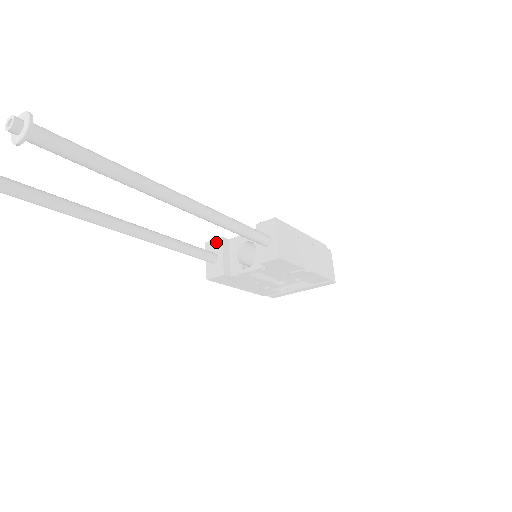
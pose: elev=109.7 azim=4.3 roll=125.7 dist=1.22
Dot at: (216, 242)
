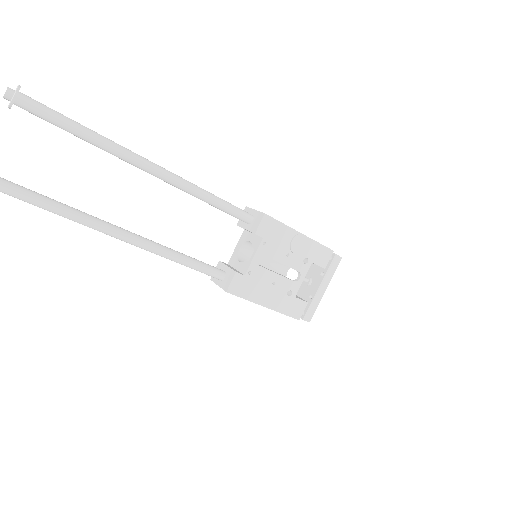
Dot at: occluded
